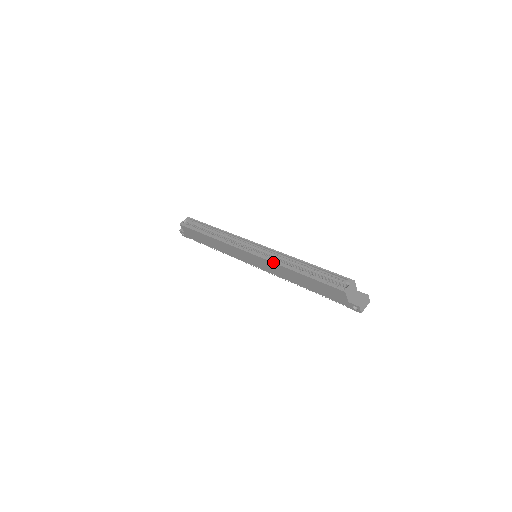
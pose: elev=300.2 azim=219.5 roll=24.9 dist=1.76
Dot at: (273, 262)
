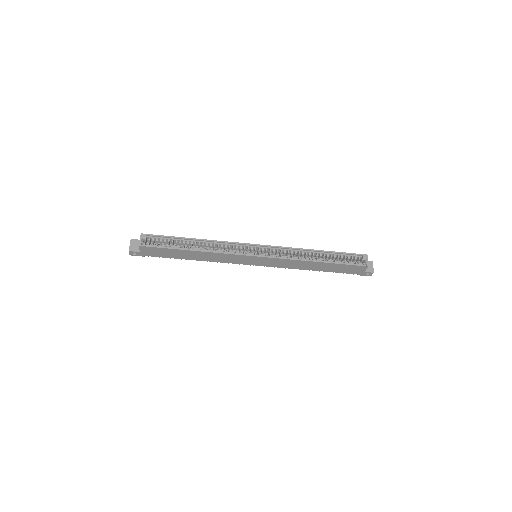
Dot at: (291, 259)
